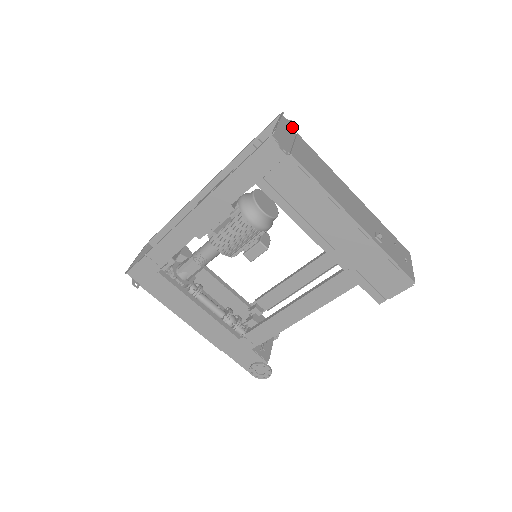
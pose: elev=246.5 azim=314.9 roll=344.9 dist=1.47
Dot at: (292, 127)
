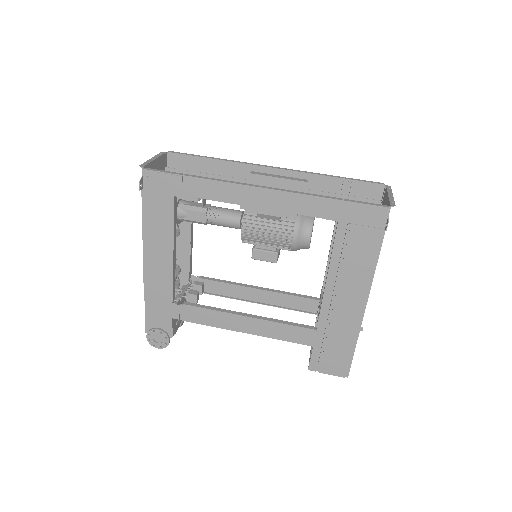
Dot at: occluded
